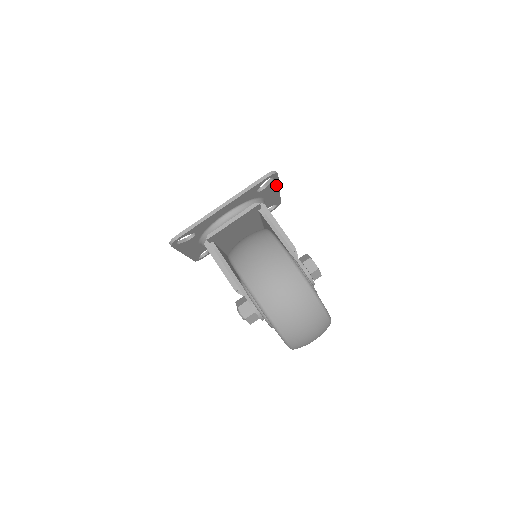
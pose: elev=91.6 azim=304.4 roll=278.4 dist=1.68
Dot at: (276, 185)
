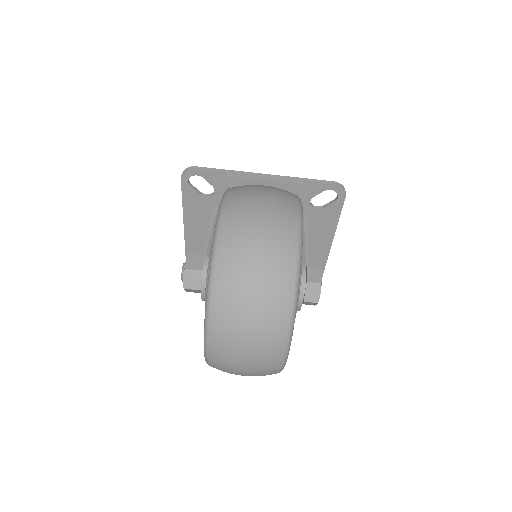
Dot at: (333, 225)
